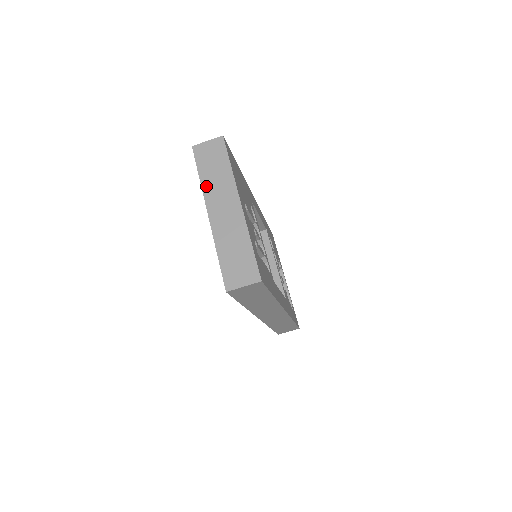
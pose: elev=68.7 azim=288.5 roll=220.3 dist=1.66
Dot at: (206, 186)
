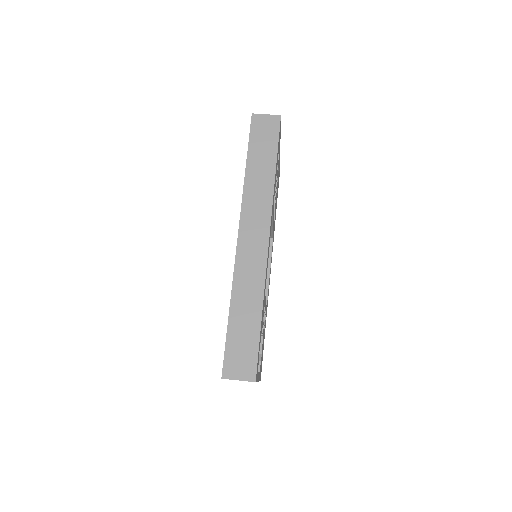
Dot at: occluded
